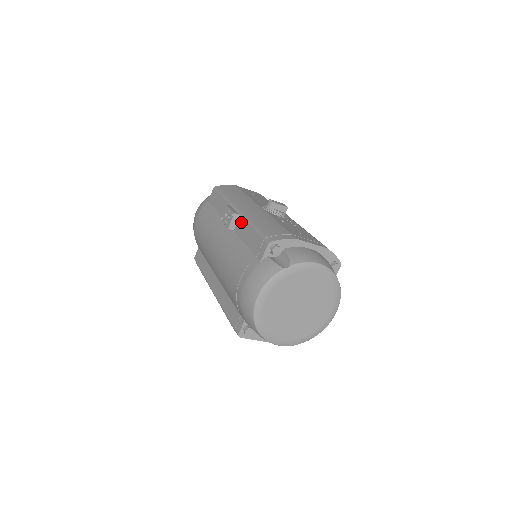
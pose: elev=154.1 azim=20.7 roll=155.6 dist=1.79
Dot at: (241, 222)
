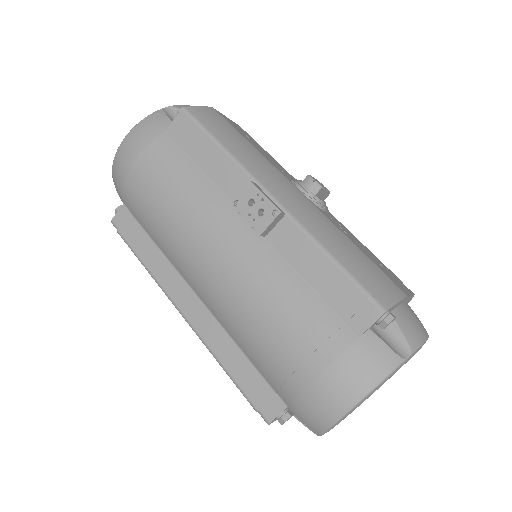
Dot at: (290, 230)
